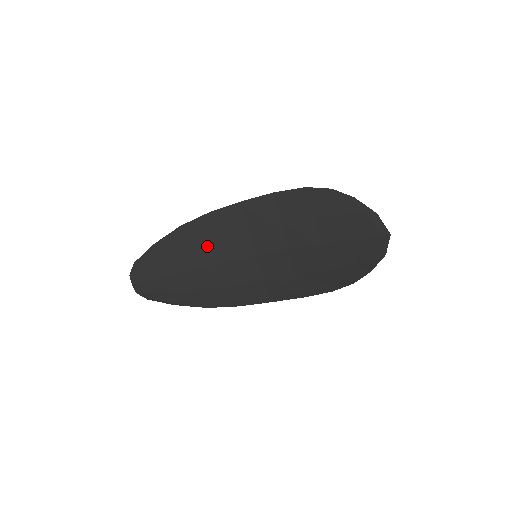
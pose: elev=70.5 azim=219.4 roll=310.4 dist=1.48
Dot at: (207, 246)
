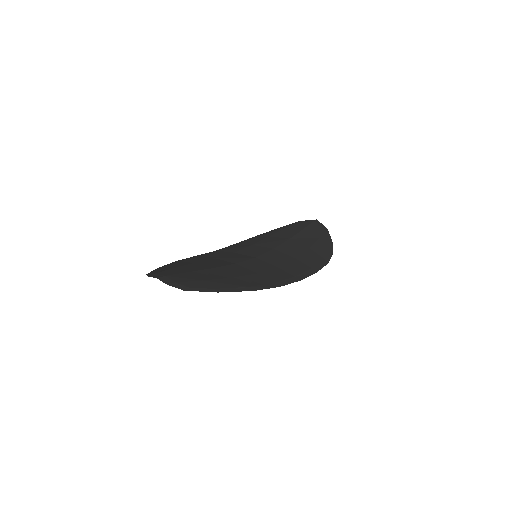
Dot at: (211, 261)
